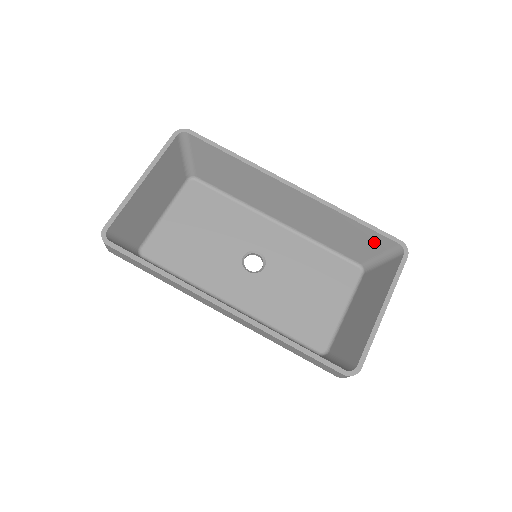
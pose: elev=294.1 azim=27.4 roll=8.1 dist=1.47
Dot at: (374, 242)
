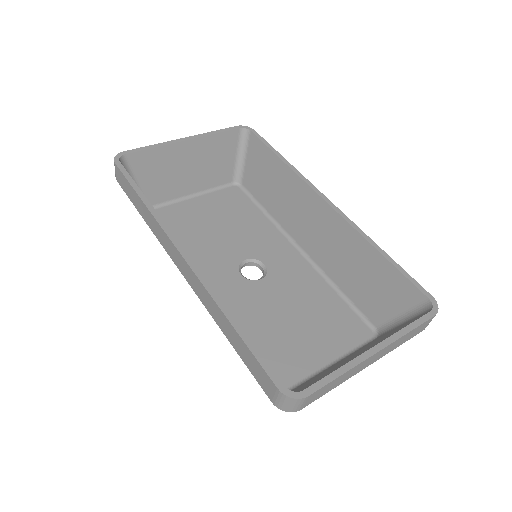
Dot at: (399, 292)
